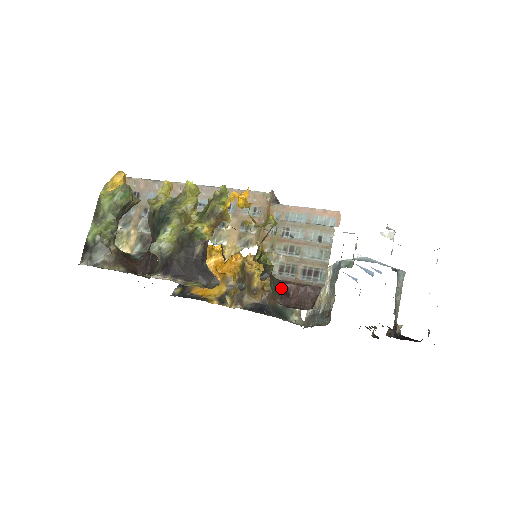
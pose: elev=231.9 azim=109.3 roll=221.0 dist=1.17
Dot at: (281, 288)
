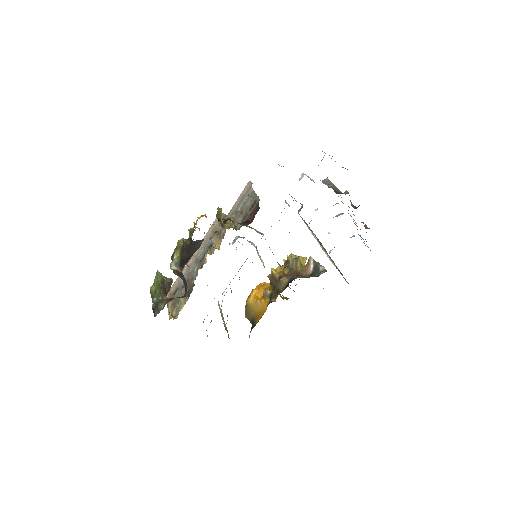
Dot at: (243, 223)
